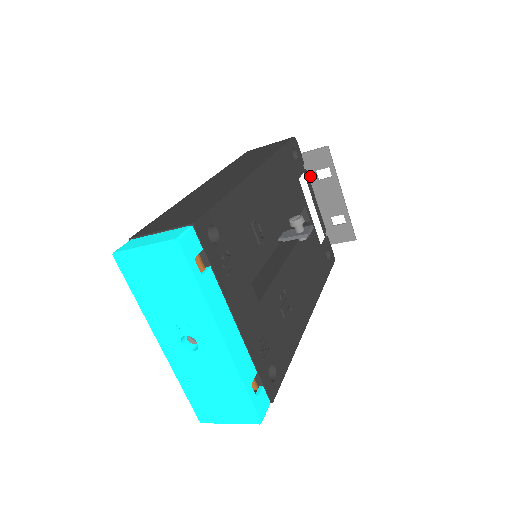
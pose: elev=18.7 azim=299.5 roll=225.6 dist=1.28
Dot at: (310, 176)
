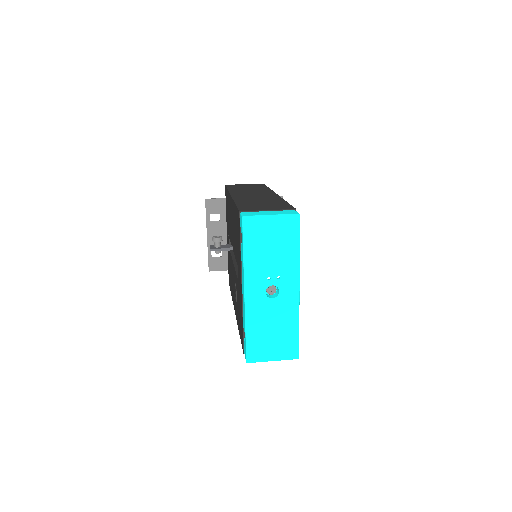
Dot at: occluded
